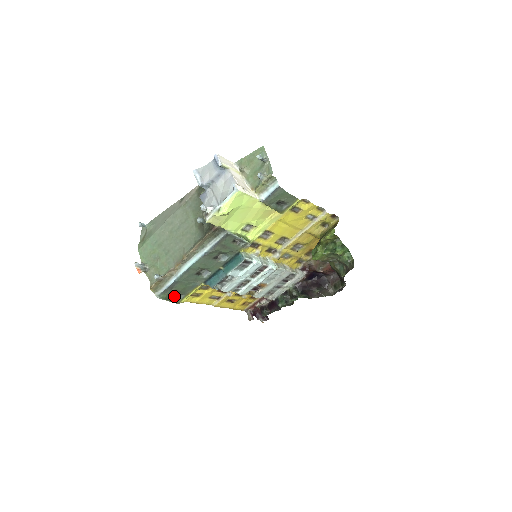
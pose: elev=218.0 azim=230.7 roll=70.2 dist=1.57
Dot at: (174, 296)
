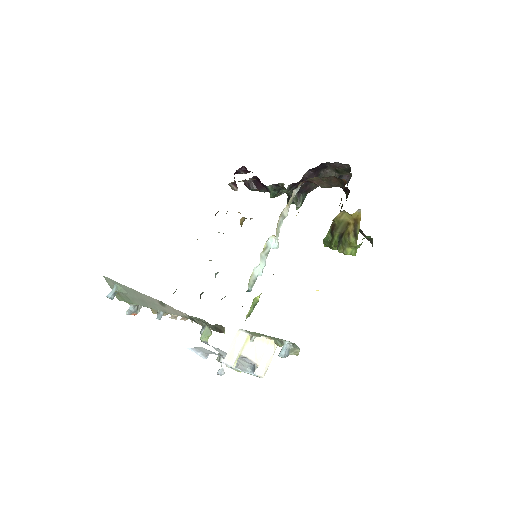
Dot at: (174, 292)
